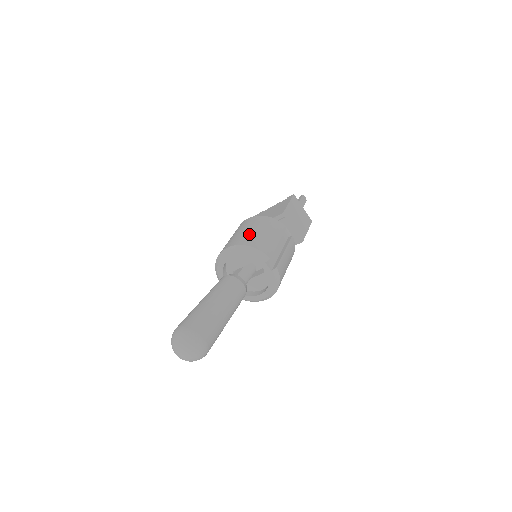
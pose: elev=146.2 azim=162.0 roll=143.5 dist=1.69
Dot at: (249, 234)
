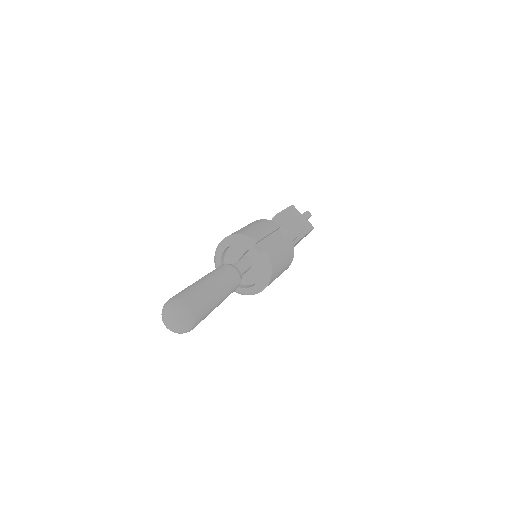
Dot at: (241, 229)
